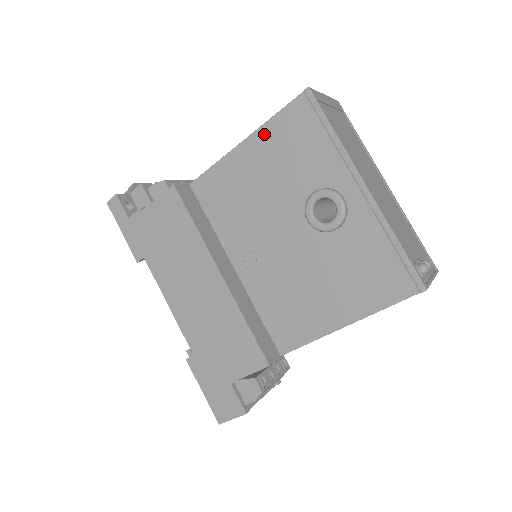
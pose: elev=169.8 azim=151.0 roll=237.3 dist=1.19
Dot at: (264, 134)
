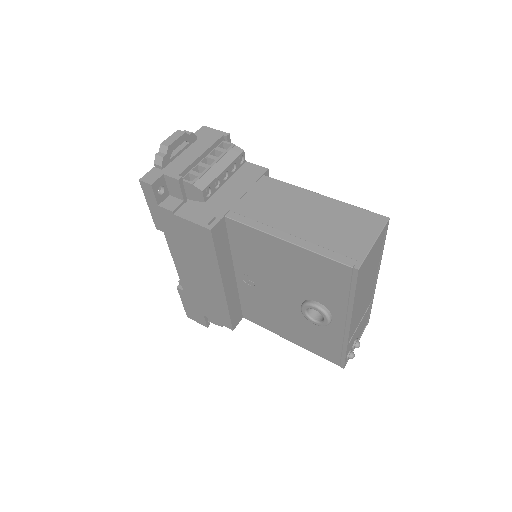
Dot at: (305, 254)
